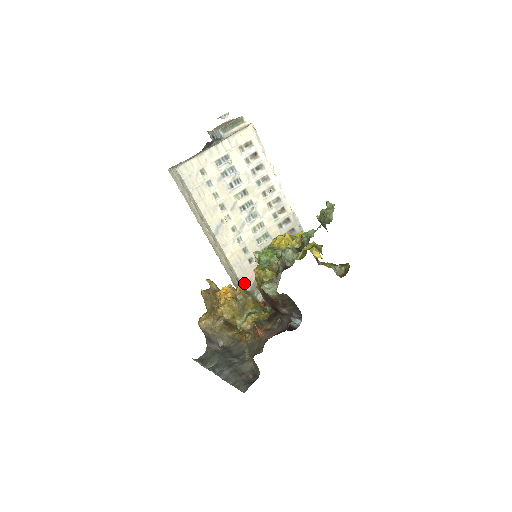
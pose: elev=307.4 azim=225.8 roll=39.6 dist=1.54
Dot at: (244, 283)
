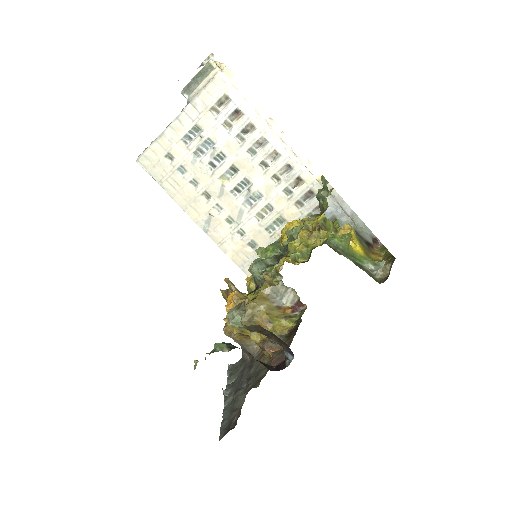
Dot at: occluded
